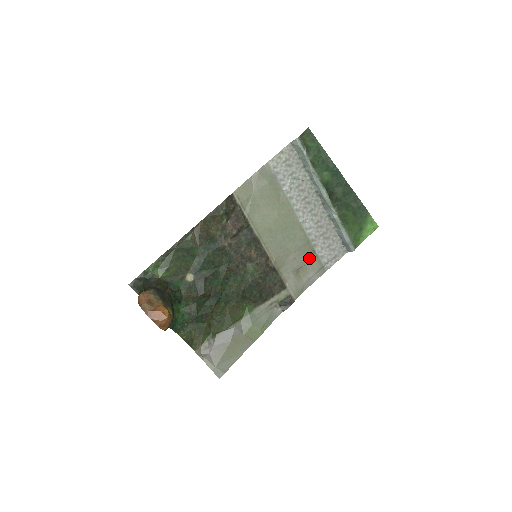
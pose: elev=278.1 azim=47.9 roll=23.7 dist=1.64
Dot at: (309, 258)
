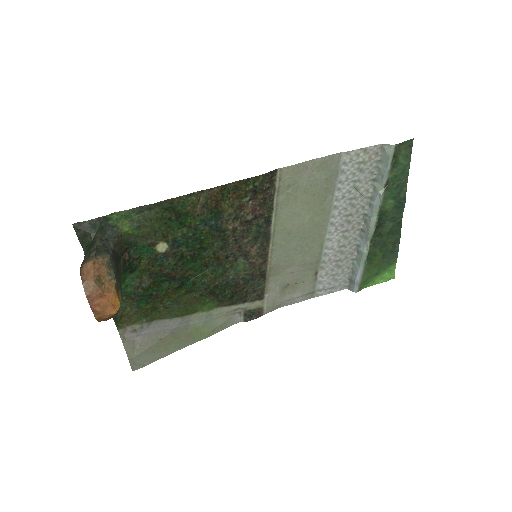
Dot at: (307, 278)
